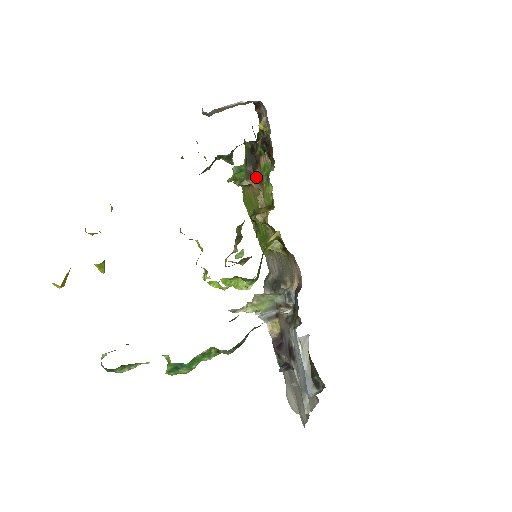
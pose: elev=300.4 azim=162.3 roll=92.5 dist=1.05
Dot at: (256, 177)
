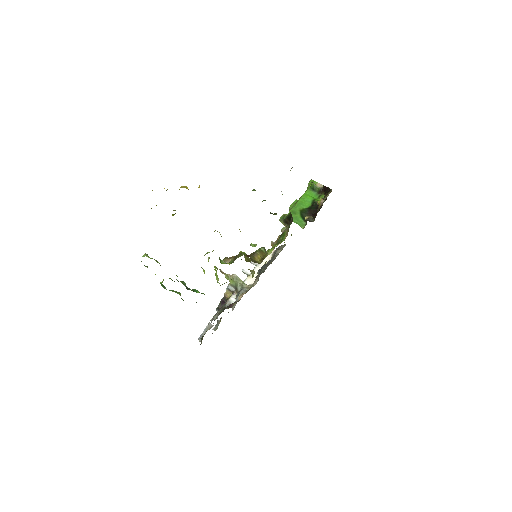
Dot at: (286, 227)
